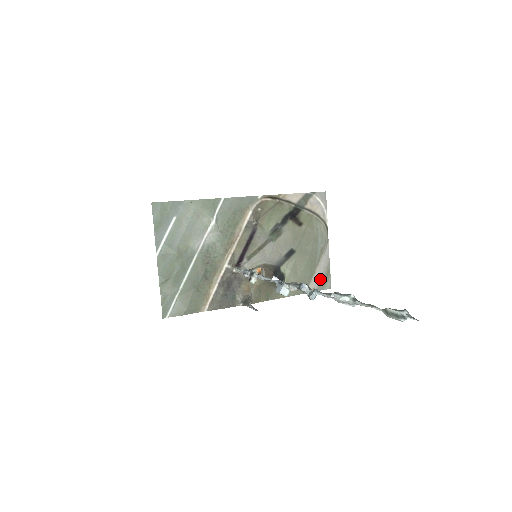
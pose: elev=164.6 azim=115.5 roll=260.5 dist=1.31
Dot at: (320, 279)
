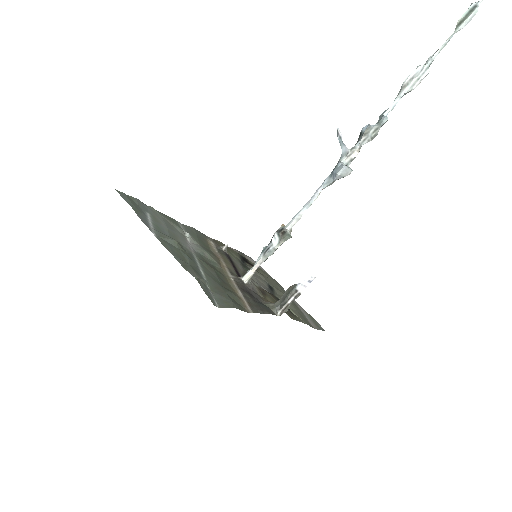
Dot at: (311, 321)
